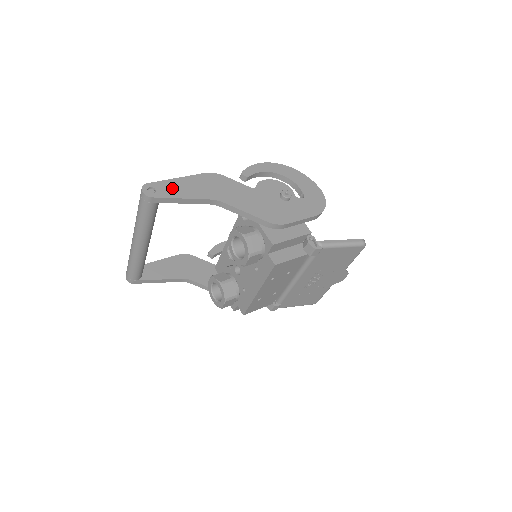
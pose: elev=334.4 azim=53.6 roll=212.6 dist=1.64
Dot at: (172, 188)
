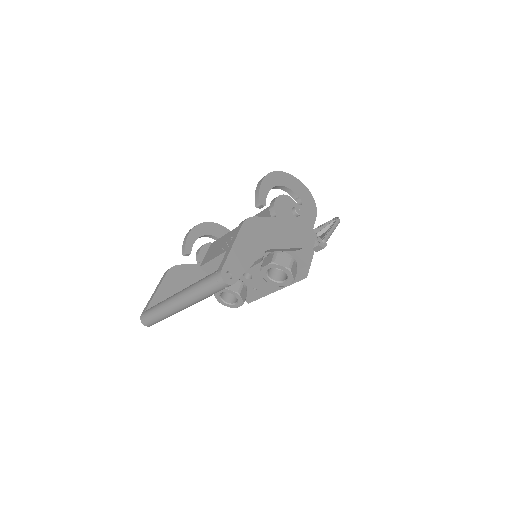
Dot at: (238, 261)
